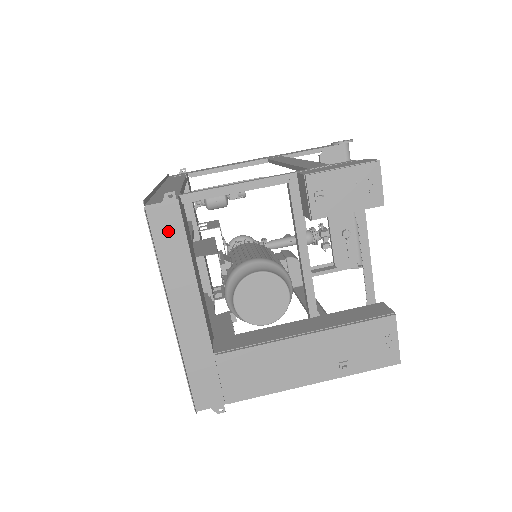
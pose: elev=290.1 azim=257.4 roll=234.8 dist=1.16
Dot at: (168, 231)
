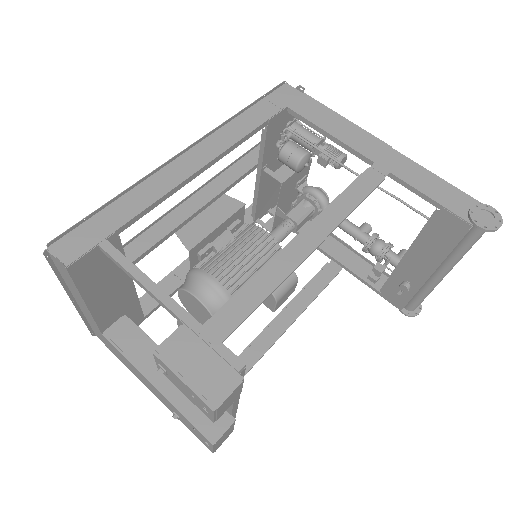
Dot at: (64, 272)
